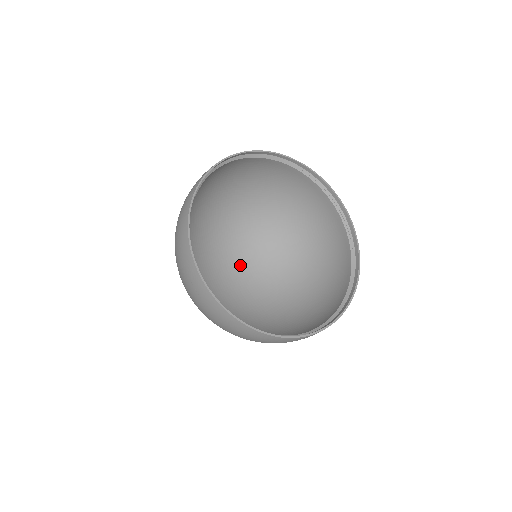
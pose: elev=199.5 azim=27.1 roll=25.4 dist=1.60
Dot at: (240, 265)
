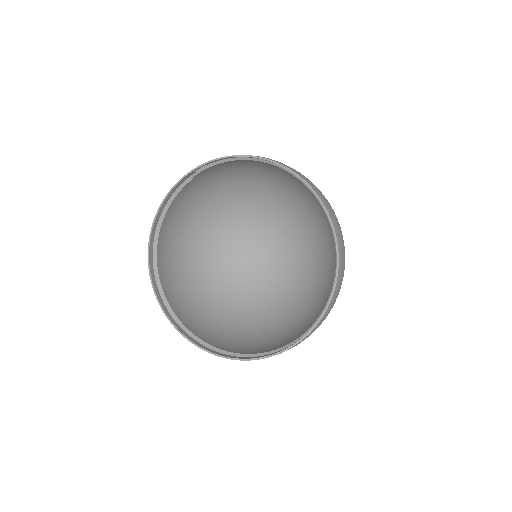
Dot at: (281, 254)
